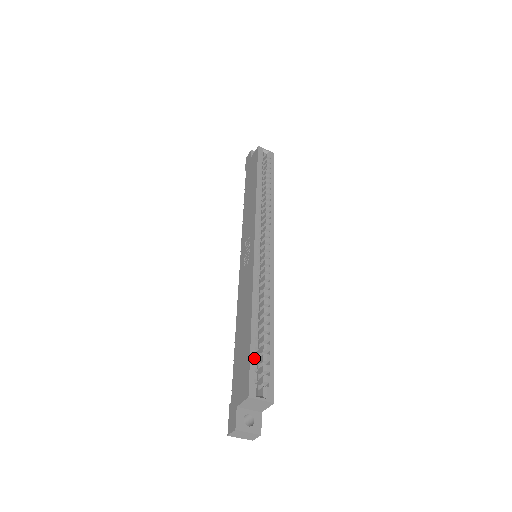
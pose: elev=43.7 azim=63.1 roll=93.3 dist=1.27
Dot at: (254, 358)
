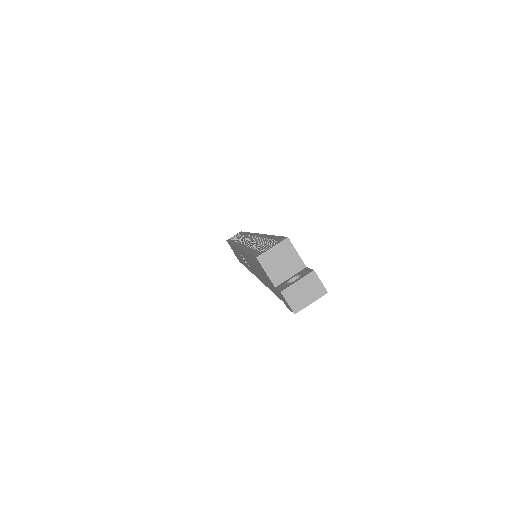
Dot at: (254, 251)
